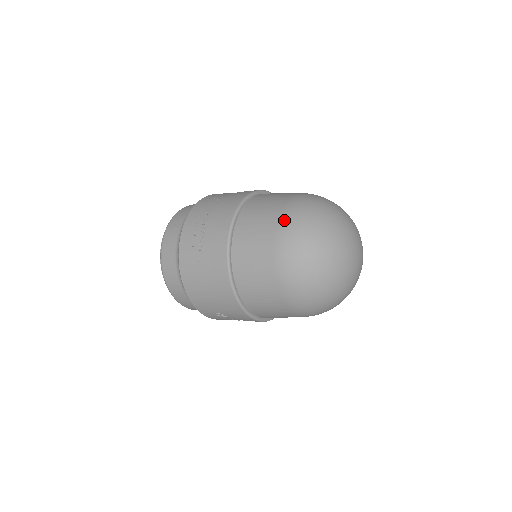
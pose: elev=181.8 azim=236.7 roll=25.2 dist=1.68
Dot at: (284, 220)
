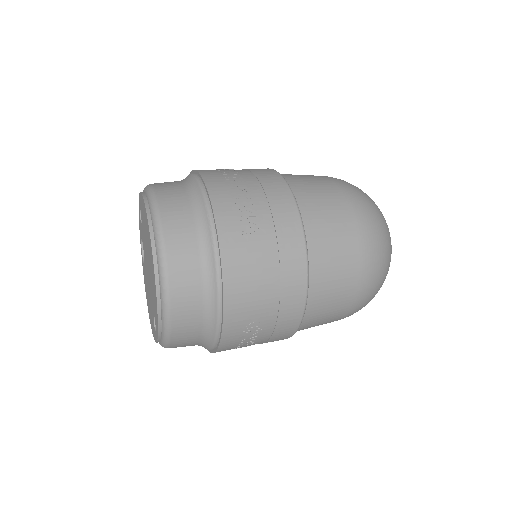
Dot at: (346, 187)
